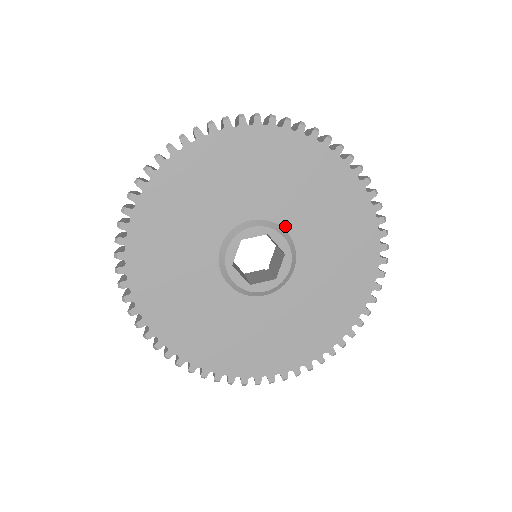
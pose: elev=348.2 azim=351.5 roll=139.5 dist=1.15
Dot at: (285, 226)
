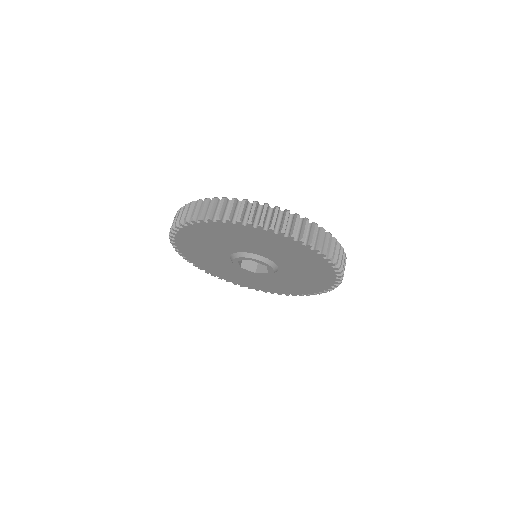
Dot at: (260, 255)
